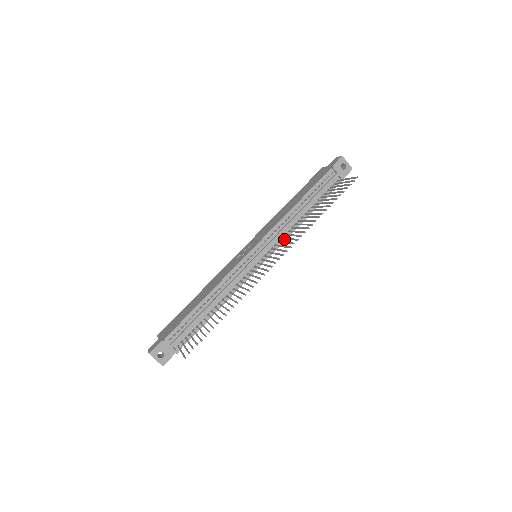
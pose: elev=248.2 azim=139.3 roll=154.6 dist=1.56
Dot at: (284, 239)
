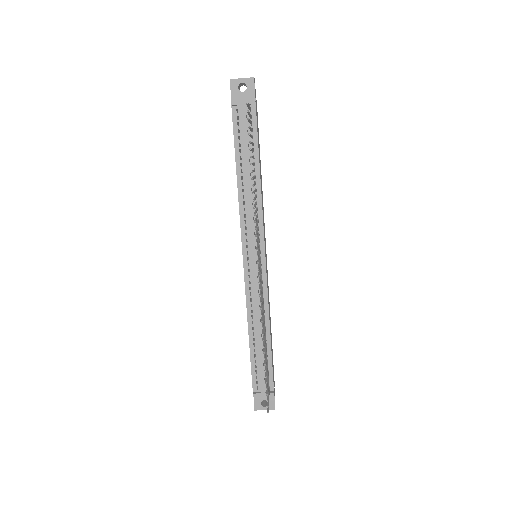
Dot at: (261, 220)
